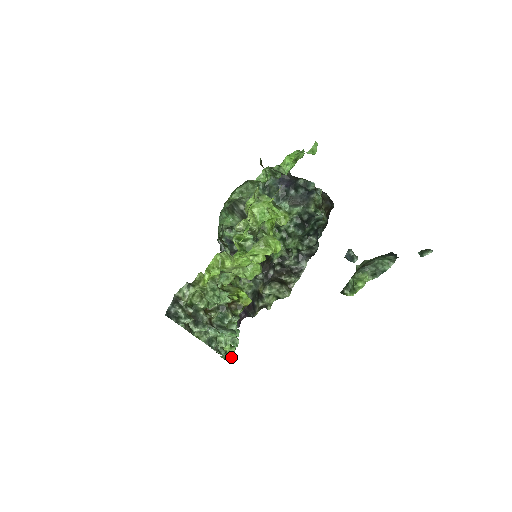
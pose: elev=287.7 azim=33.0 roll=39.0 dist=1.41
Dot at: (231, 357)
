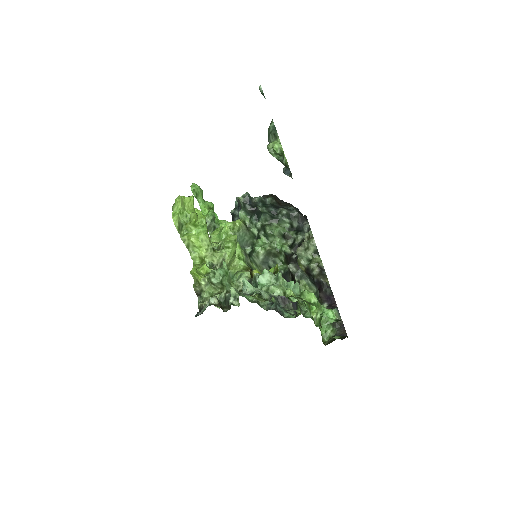
Dot at: (316, 300)
